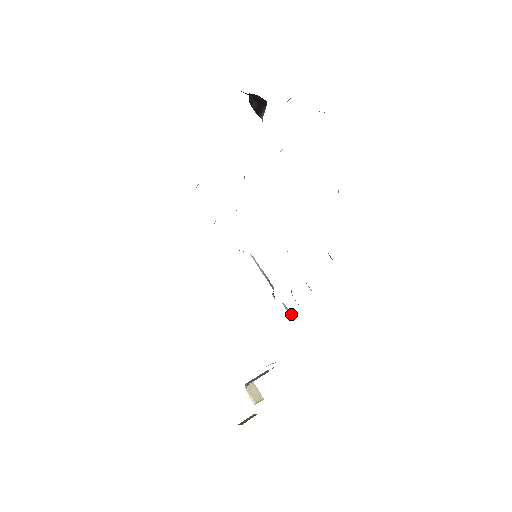
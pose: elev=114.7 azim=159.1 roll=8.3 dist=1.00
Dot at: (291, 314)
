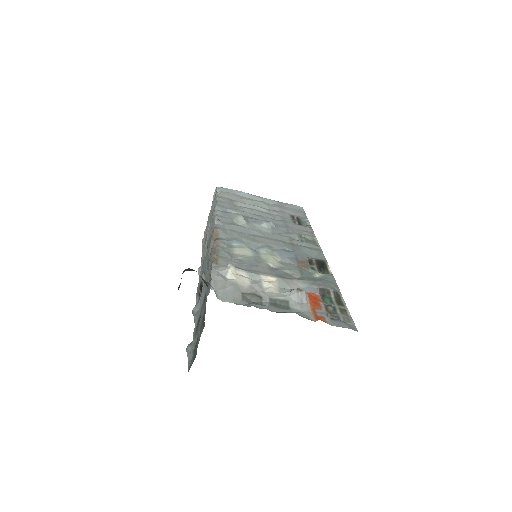
Dot at: occluded
